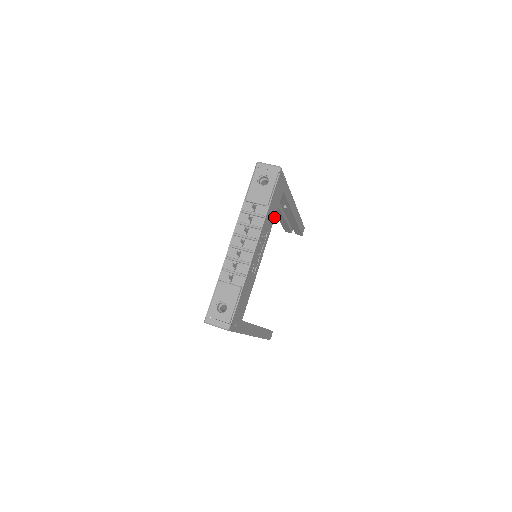
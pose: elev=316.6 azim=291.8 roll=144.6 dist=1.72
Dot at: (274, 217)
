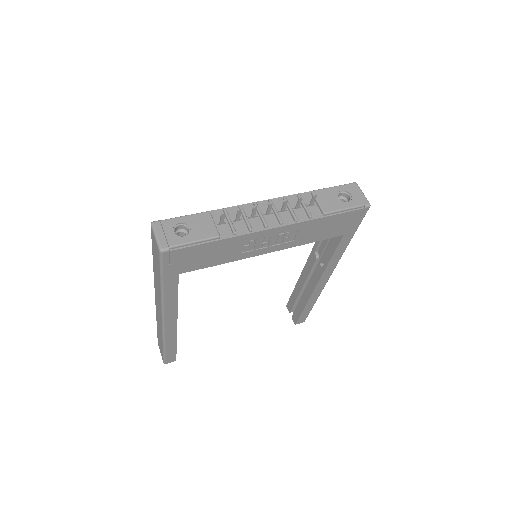
Dot at: (313, 241)
